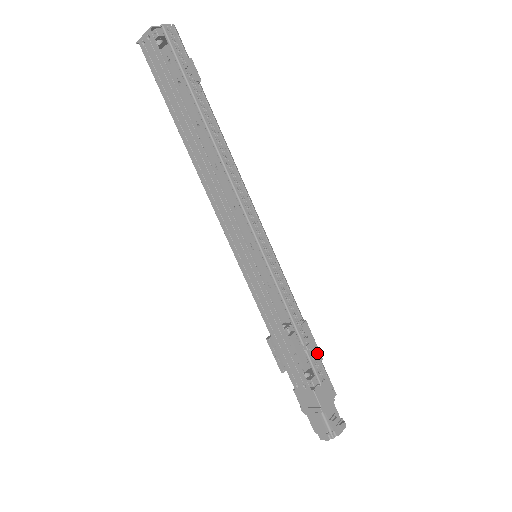
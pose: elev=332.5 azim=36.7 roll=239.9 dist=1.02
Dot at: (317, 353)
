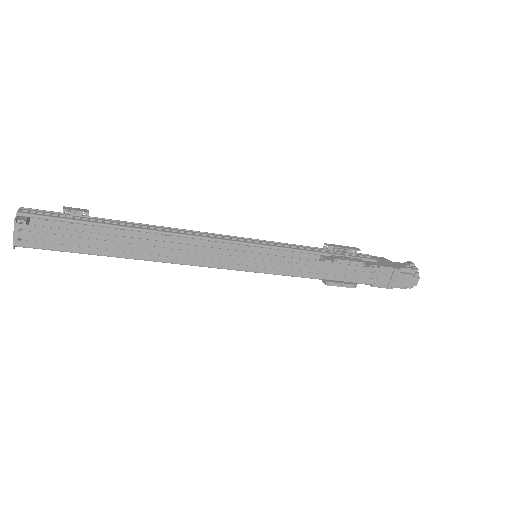
Dot at: (353, 249)
